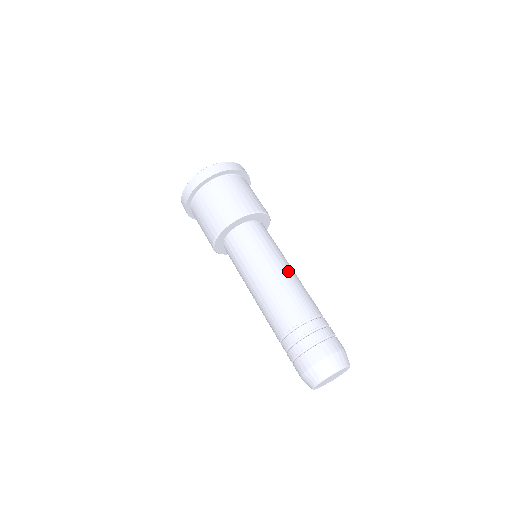
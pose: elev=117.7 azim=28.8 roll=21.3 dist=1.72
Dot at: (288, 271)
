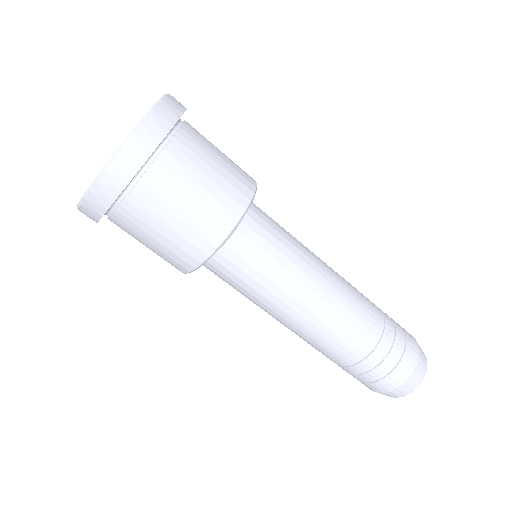
Dot at: (317, 298)
